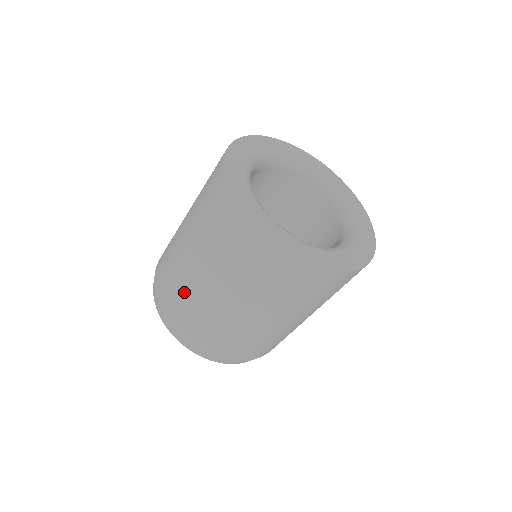
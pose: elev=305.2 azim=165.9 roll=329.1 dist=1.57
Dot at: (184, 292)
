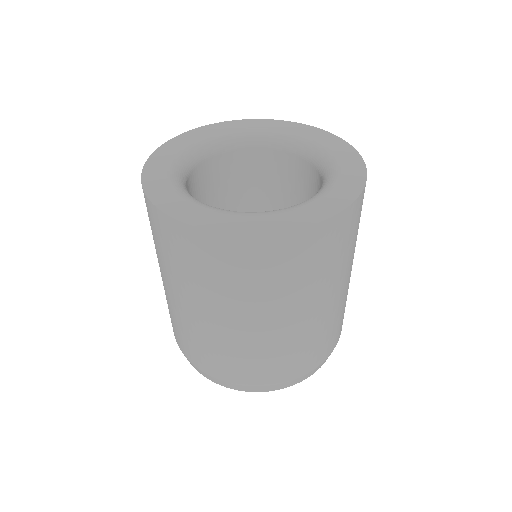
Dot at: occluded
